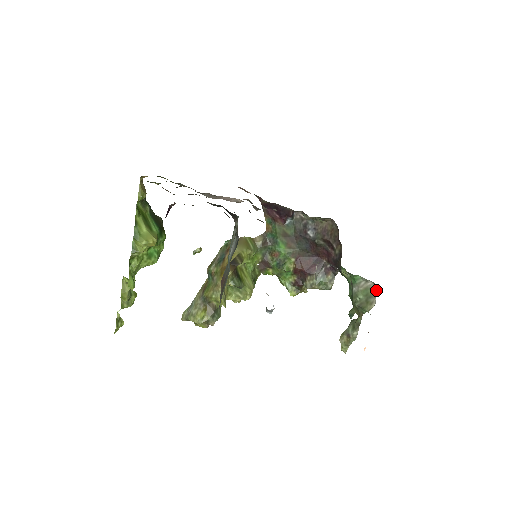
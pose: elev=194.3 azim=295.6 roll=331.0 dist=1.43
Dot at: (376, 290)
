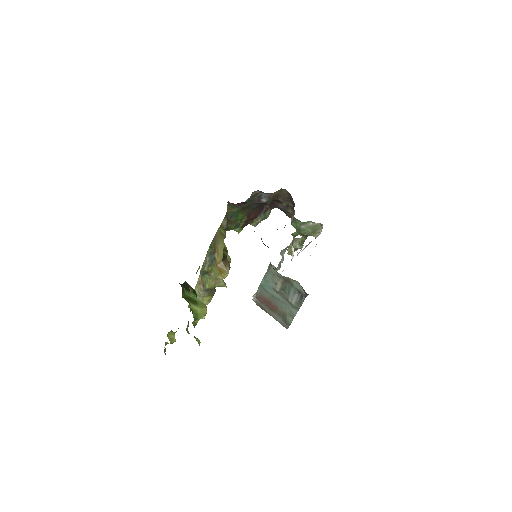
Dot at: (321, 226)
